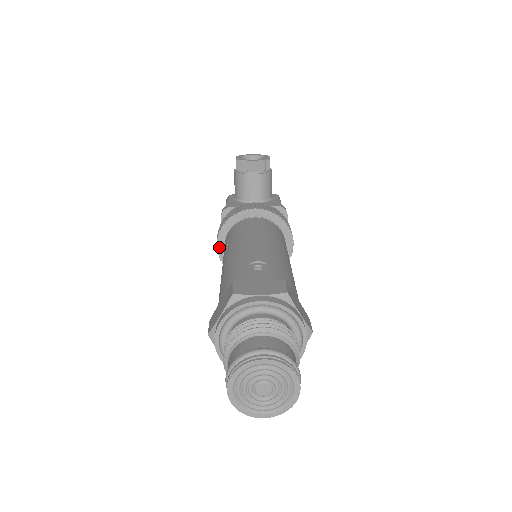
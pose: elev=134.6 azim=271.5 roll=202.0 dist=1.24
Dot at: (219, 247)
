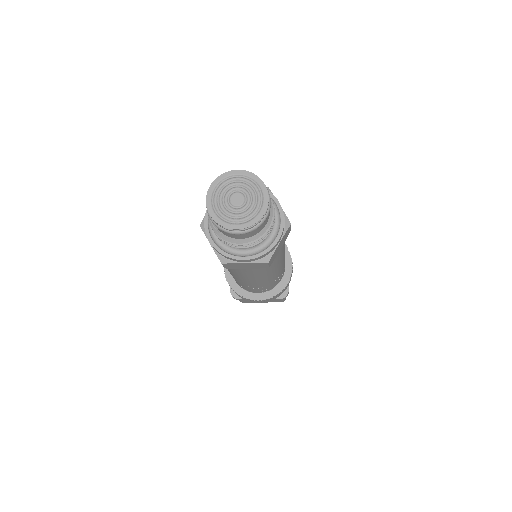
Dot at: occluded
